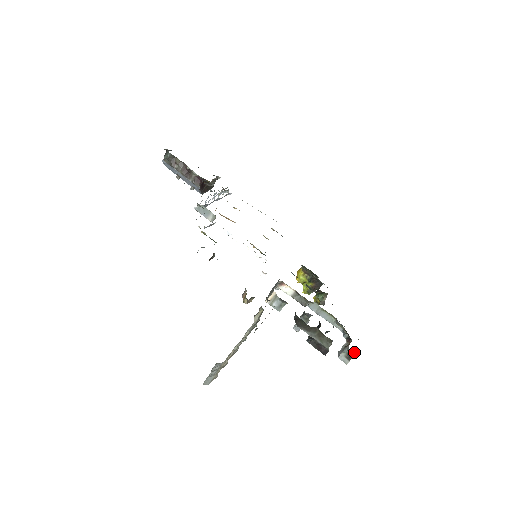
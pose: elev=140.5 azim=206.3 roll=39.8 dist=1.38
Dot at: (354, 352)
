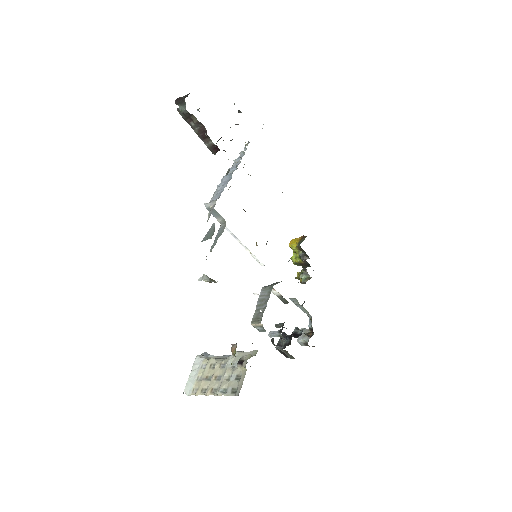
Dot at: occluded
